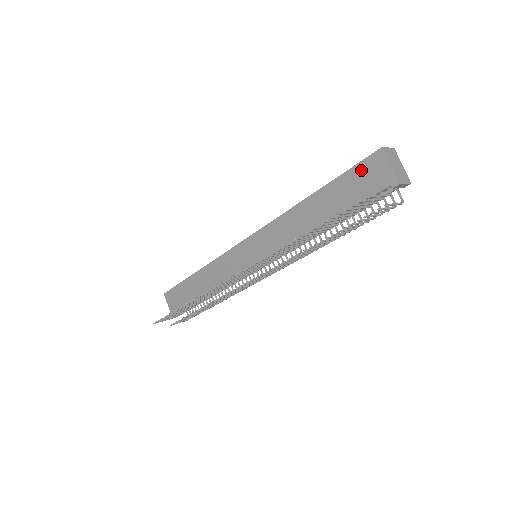
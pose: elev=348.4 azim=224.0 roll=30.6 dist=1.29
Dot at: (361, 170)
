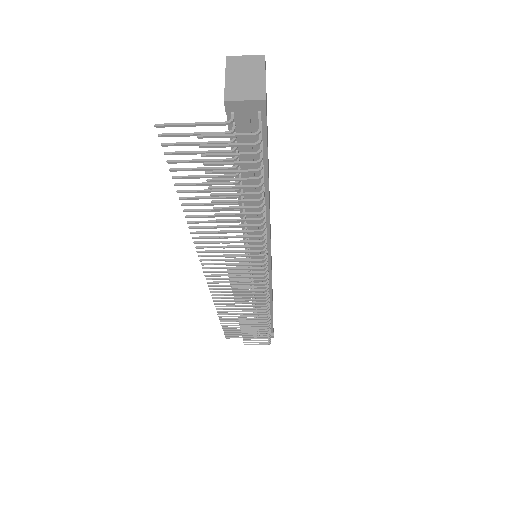
Dot at: occluded
